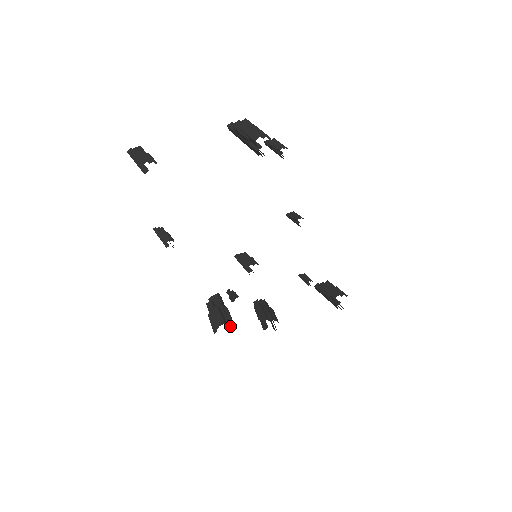
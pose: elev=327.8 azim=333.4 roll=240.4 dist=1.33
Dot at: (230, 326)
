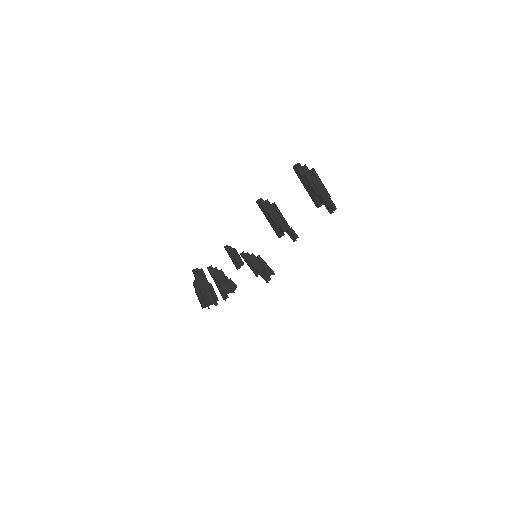
Dot at: (217, 303)
